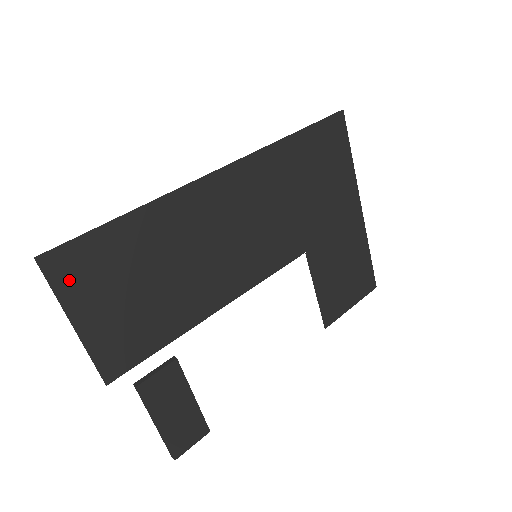
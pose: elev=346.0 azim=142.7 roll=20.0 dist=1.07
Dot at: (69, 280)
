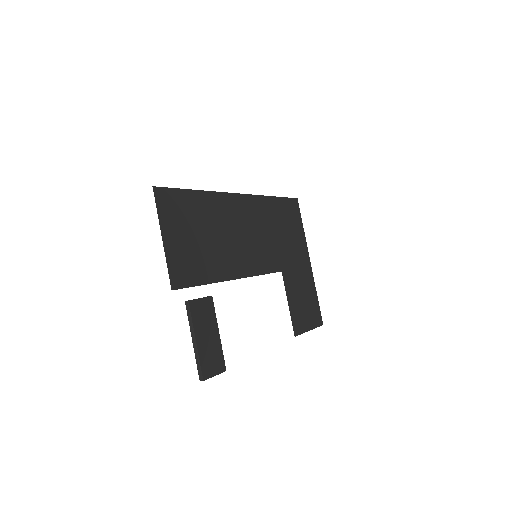
Dot at: (165, 209)
